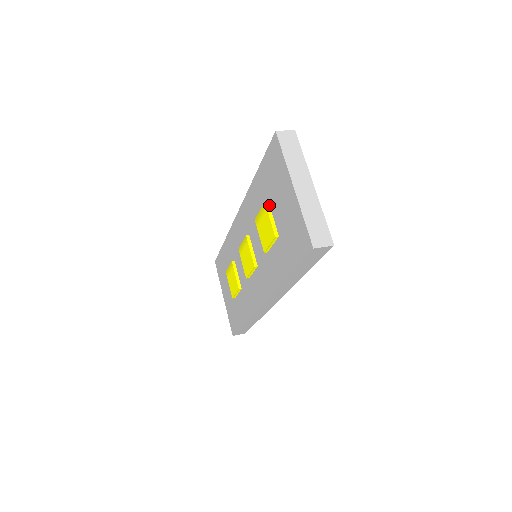
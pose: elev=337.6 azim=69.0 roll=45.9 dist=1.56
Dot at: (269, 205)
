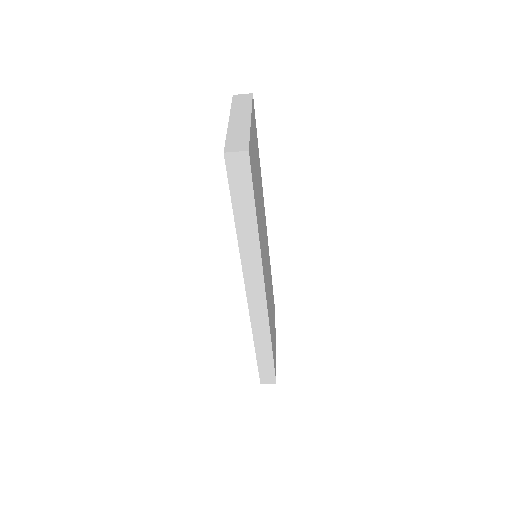
Dot at: occluded
